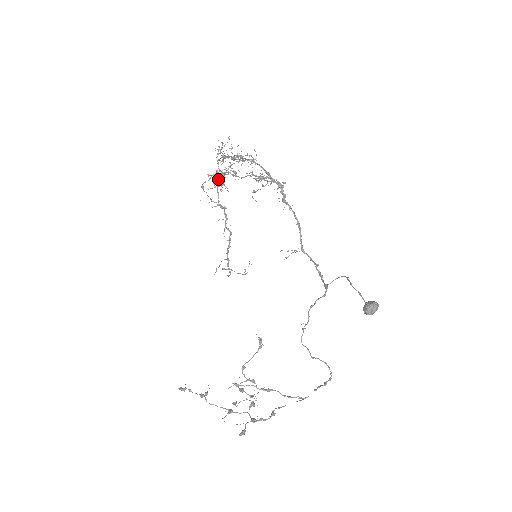
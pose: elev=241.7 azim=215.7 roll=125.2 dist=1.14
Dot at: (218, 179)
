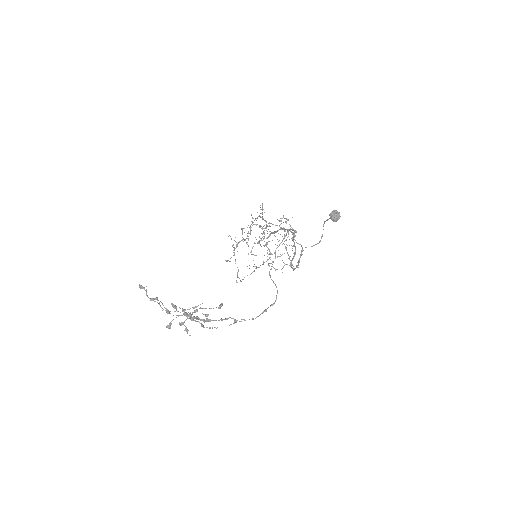
Dot at: (259, 216)
